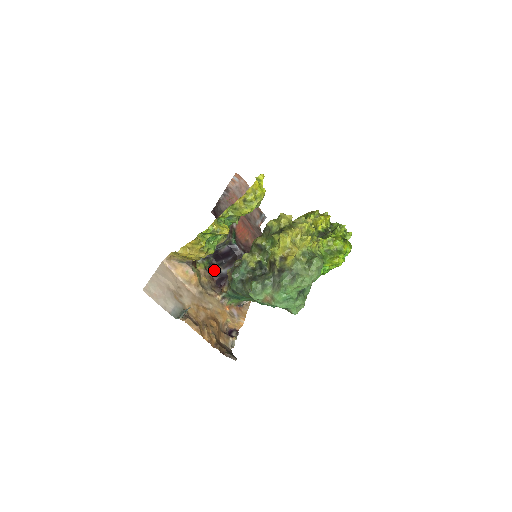
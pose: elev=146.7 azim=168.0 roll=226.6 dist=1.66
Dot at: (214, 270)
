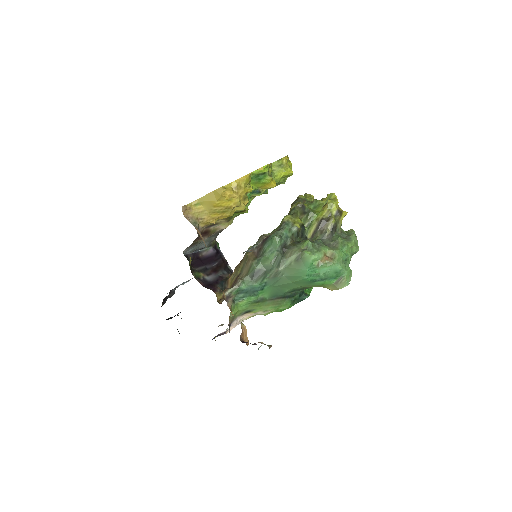
Dot at: (196, 275)
